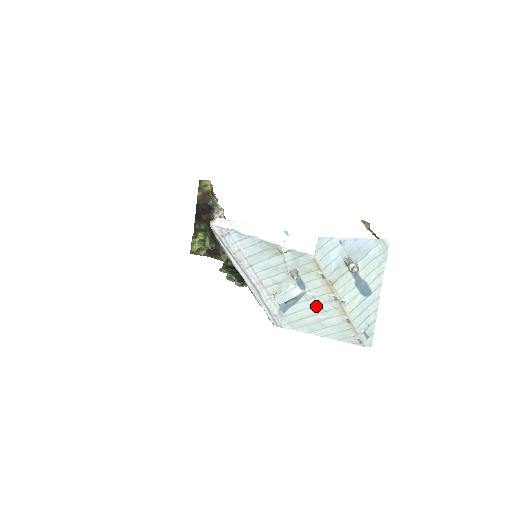
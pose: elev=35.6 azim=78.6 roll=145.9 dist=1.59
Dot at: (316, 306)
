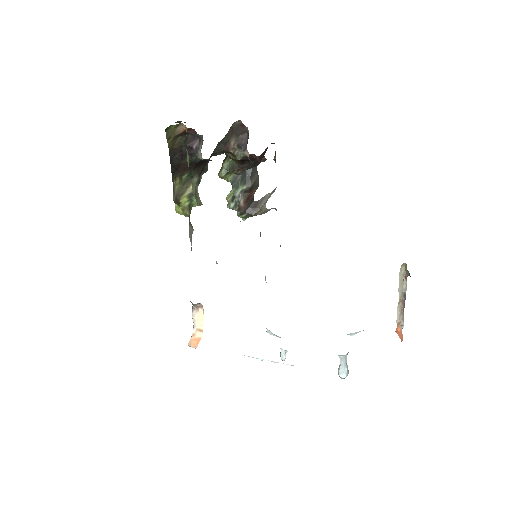
Dot at: occluded
